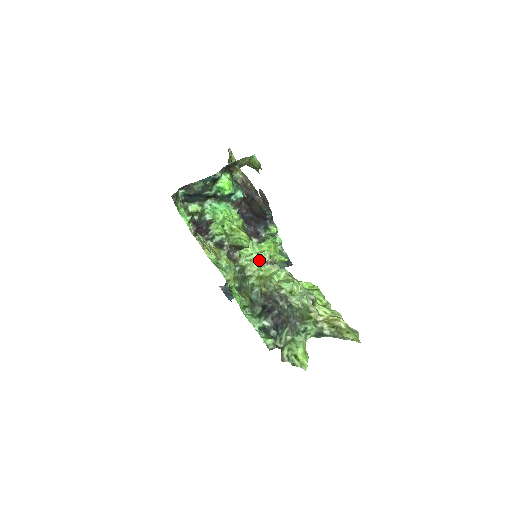
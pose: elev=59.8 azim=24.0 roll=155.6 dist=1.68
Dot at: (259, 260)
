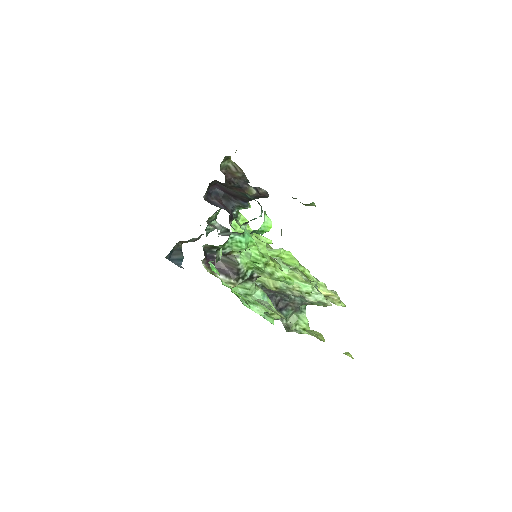
Dot at: occluded
